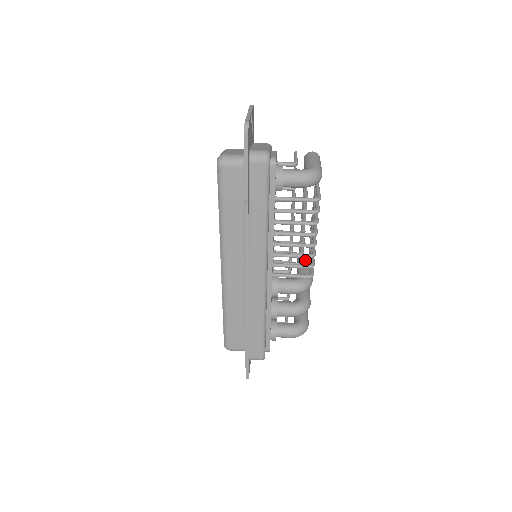
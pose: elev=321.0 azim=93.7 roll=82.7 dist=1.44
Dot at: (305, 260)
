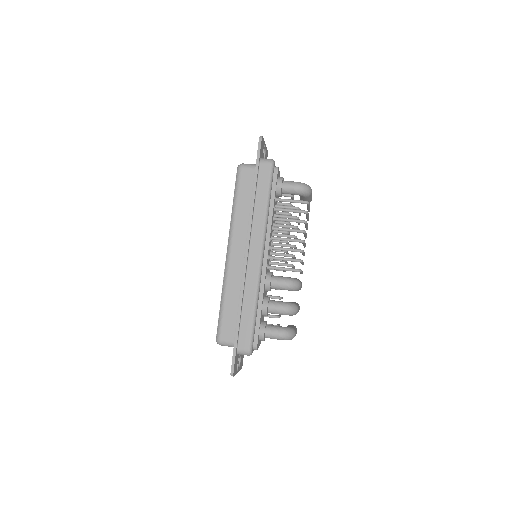
Dot at: occluded
